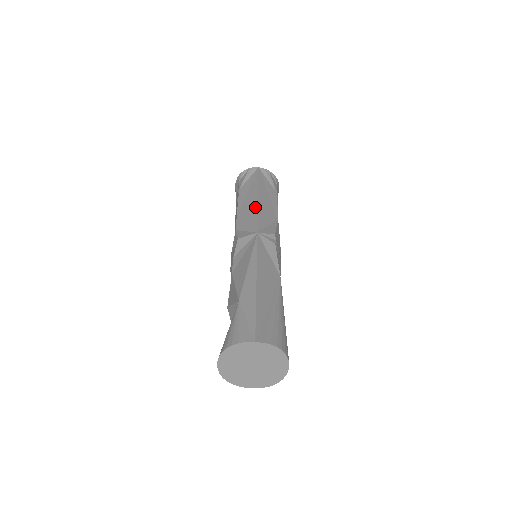
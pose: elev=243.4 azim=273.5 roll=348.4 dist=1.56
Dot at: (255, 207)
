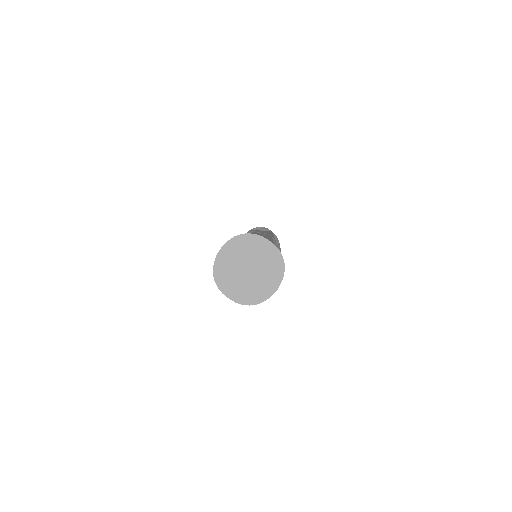
Dot at: occluded
